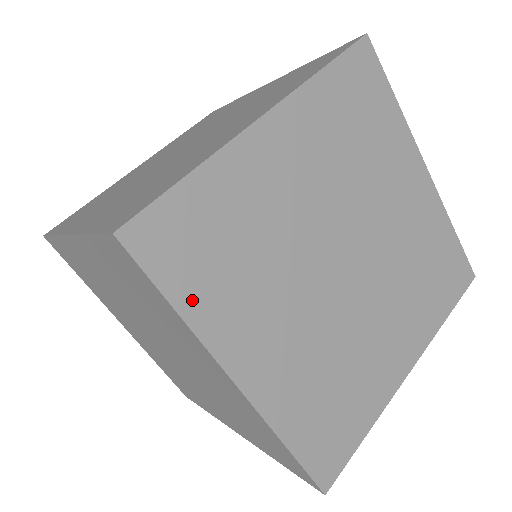
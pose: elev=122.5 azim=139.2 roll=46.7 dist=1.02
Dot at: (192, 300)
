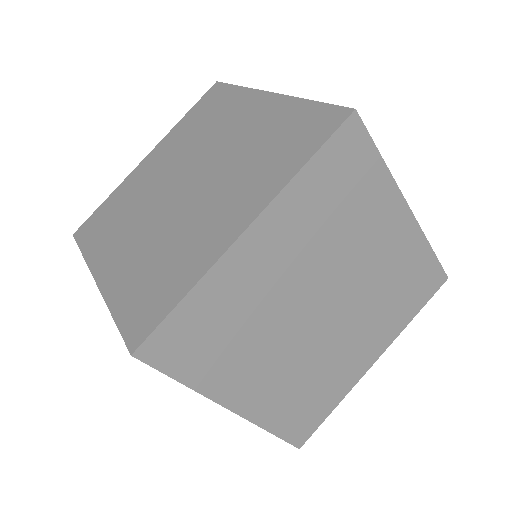
Dot at: (195, 374)
